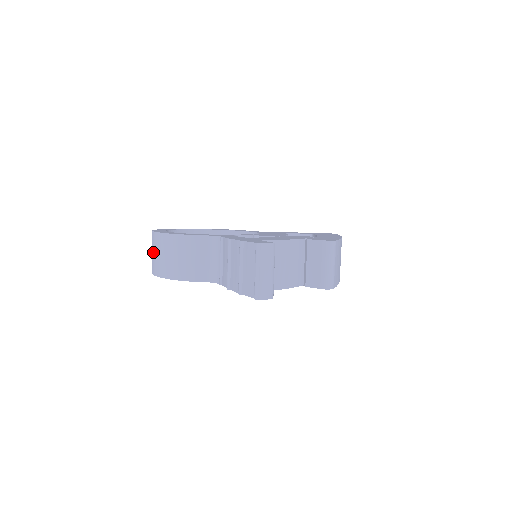
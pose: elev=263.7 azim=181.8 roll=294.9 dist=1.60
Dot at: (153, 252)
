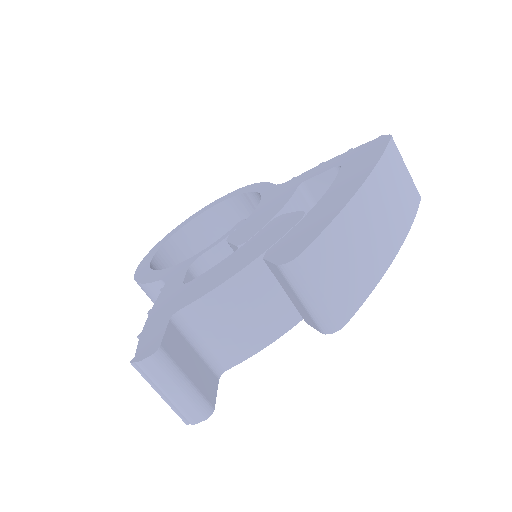
Dot at: occluded
